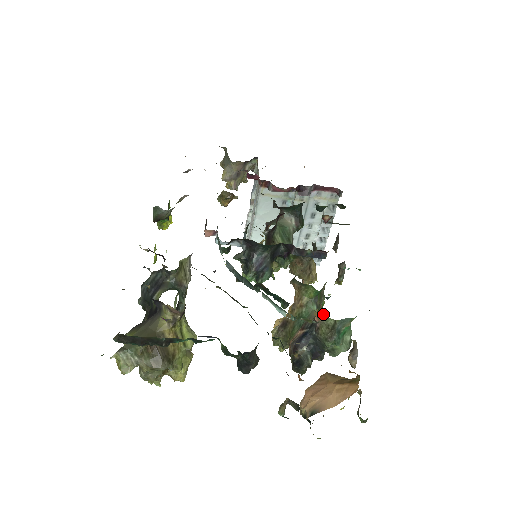
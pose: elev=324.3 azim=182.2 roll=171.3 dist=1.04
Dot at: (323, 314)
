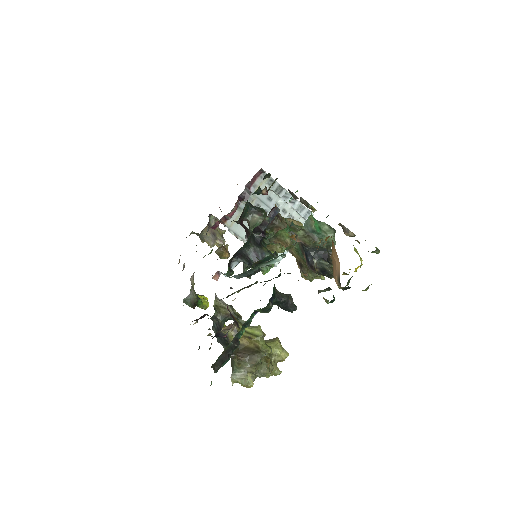
Dot at: (293, 235)
